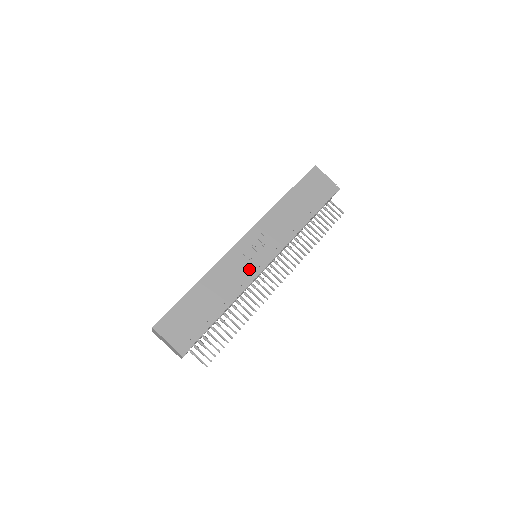
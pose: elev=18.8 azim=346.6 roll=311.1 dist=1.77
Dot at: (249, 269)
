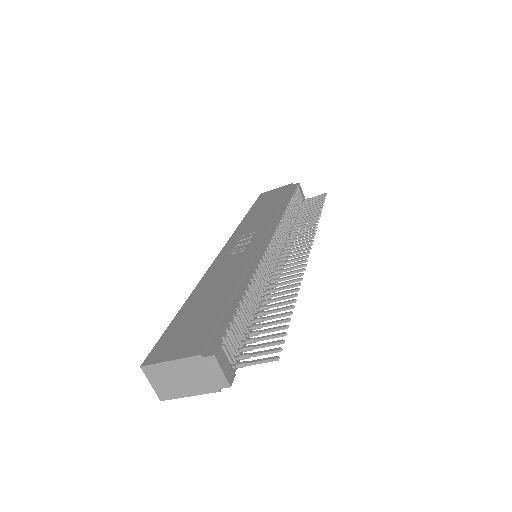
Dot at: (248, 253)
